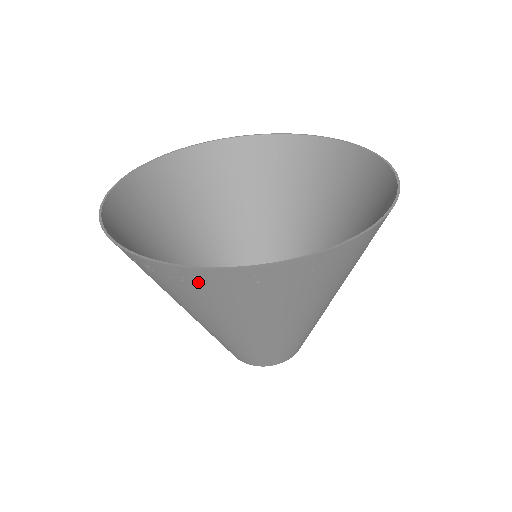
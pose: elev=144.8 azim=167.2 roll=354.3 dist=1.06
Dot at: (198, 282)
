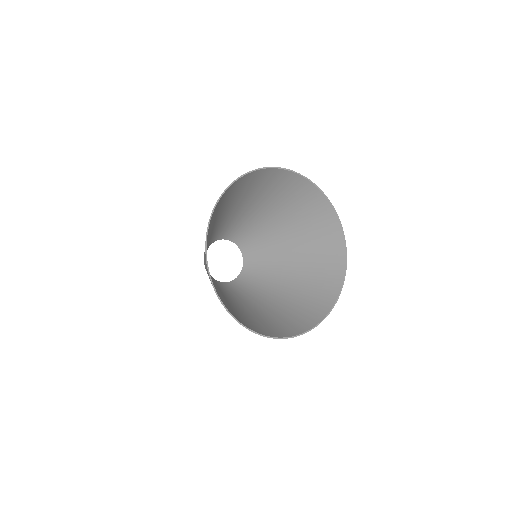
Dot at: occluded
